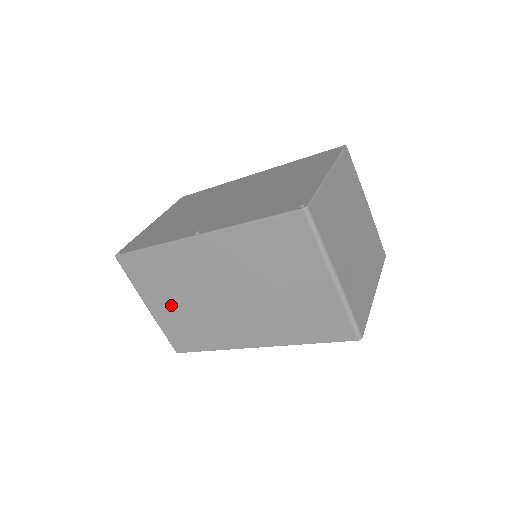
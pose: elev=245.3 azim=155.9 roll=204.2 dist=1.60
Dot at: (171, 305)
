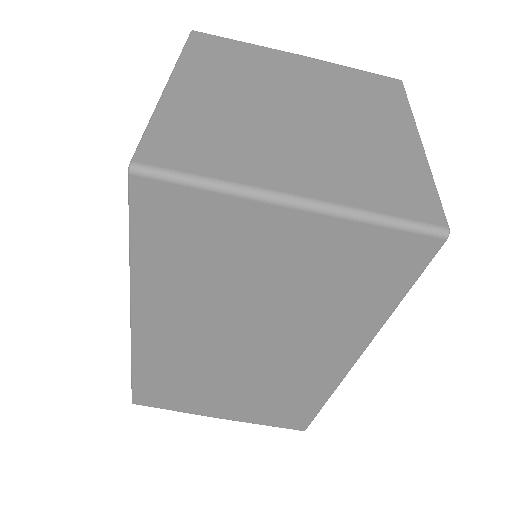
Dot at: (228, 400)
